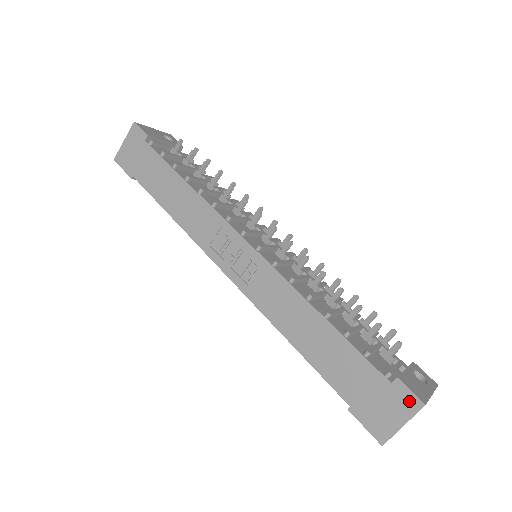
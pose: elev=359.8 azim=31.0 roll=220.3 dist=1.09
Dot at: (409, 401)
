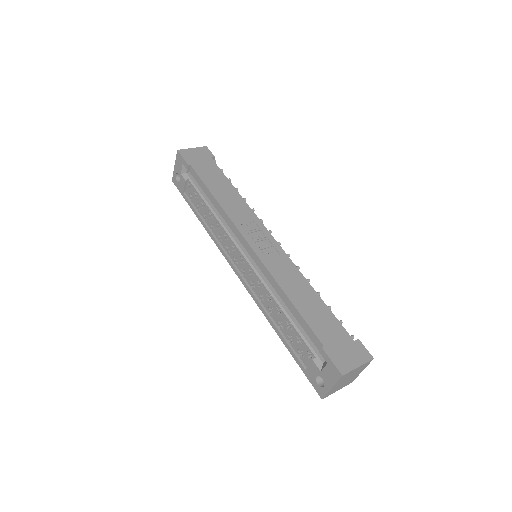
Dot at: (364, 353)
